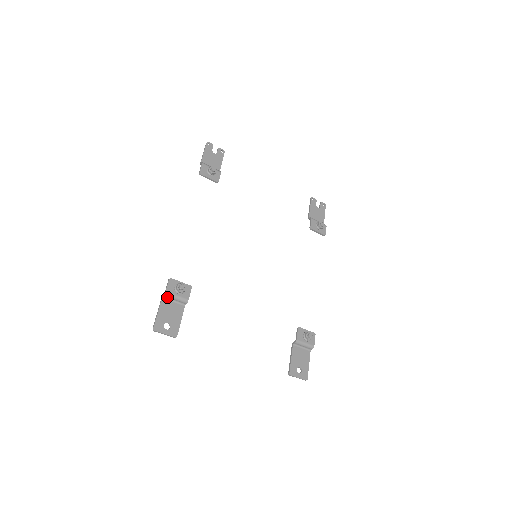
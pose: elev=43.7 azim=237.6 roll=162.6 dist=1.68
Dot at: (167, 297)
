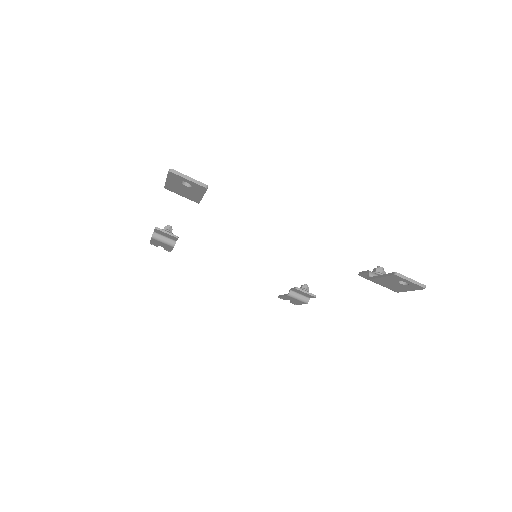
Dot at: occluded
